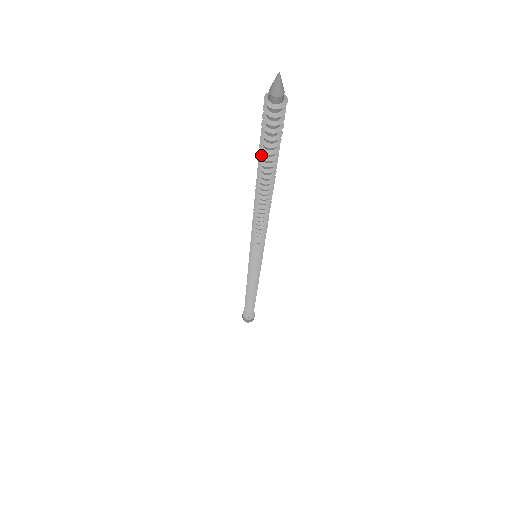
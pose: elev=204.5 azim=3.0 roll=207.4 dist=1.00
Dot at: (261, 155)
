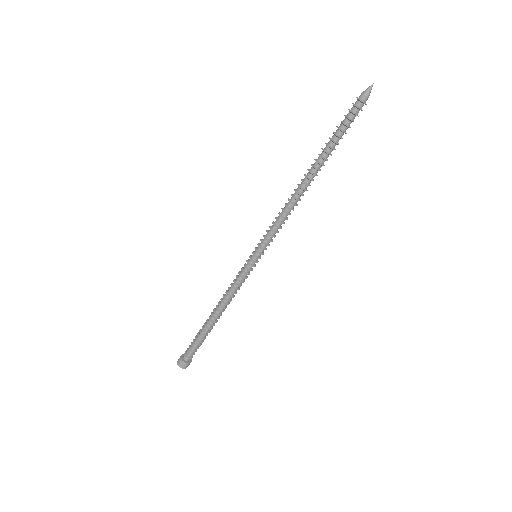
Dot at: (330, 138)
